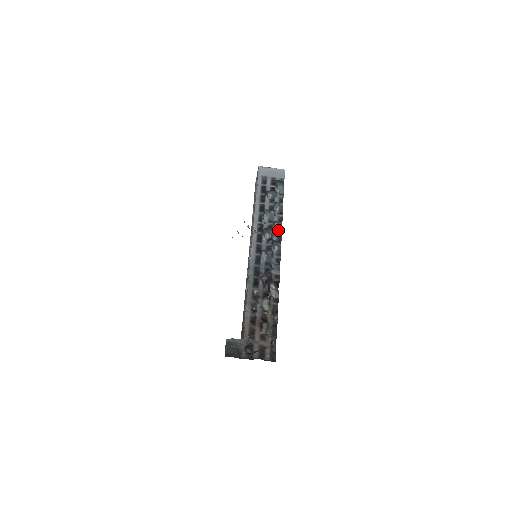
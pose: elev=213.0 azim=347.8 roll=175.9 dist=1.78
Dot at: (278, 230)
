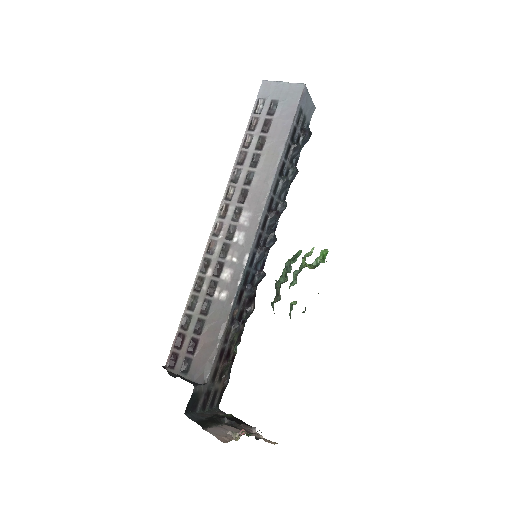
Dot at: occluded
